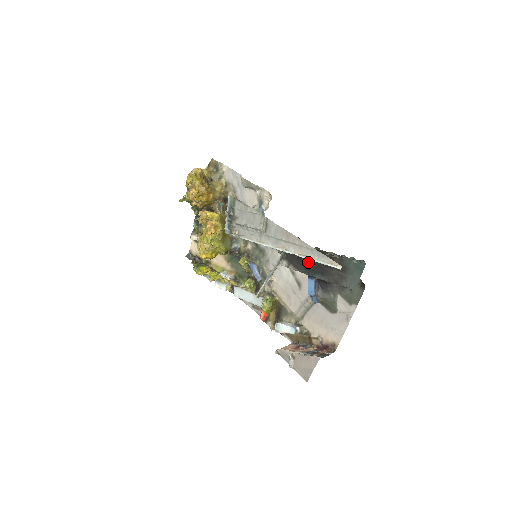
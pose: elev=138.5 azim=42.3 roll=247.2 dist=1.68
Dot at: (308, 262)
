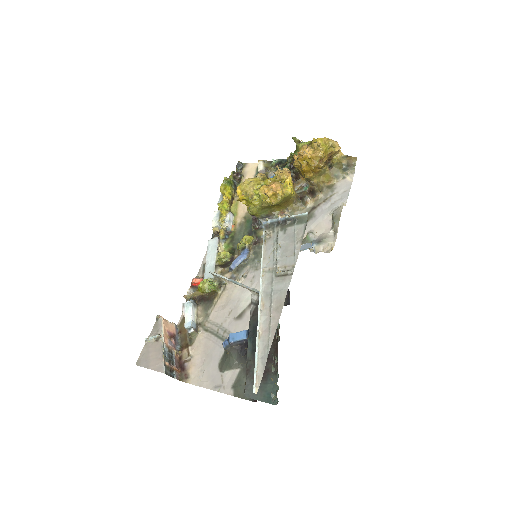
Dot at: occluded
